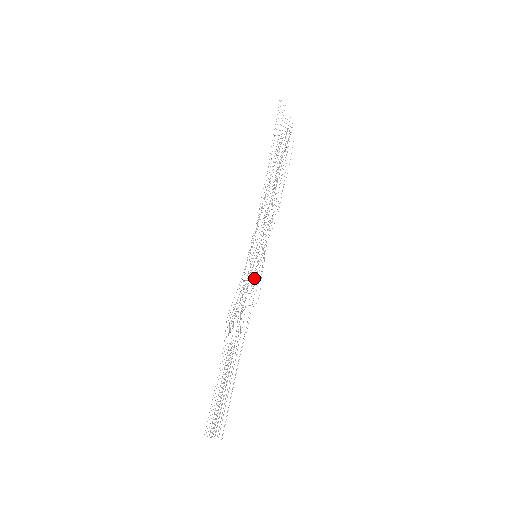
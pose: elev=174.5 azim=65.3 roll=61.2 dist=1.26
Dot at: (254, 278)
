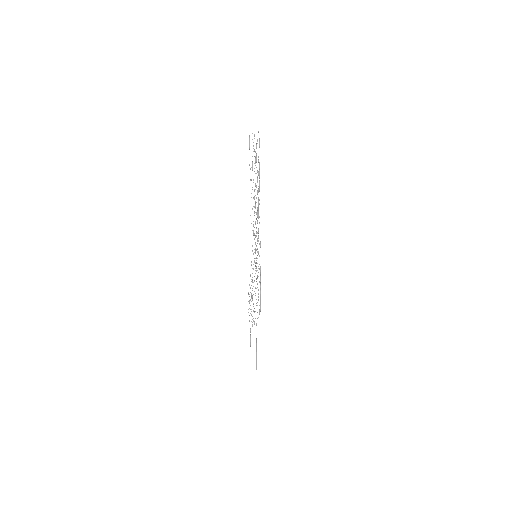
Dot at: occluded
